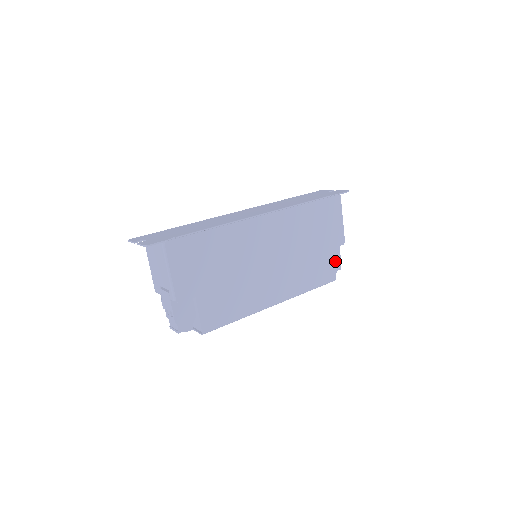
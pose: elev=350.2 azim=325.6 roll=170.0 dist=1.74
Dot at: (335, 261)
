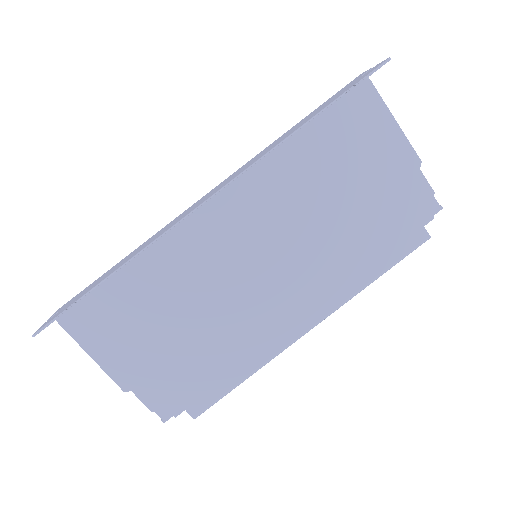
Dot at: (421, 200)
